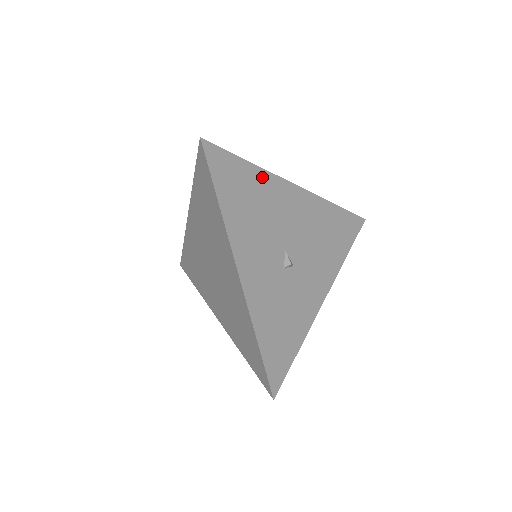
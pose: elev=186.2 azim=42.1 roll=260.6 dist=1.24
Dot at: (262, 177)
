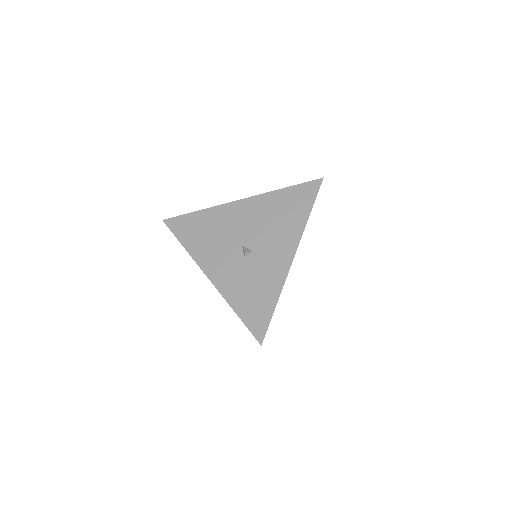
Dot at: (209, 213)
